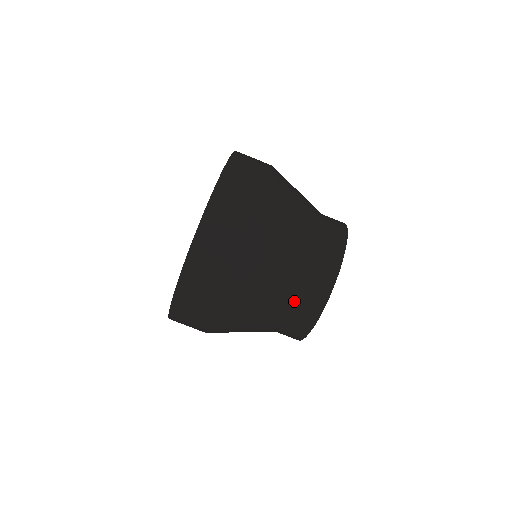
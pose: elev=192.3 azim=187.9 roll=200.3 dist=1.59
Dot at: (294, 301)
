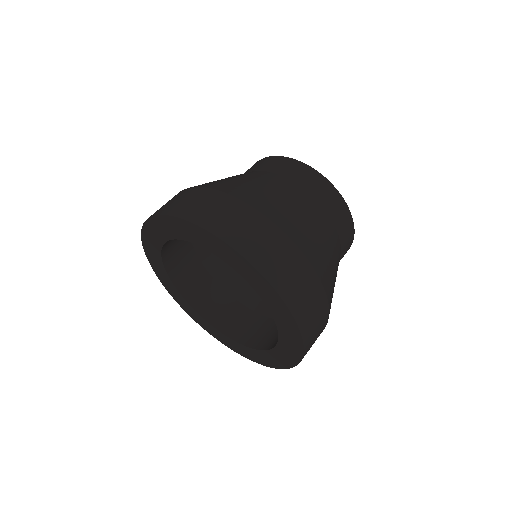
Dot at: occluded
